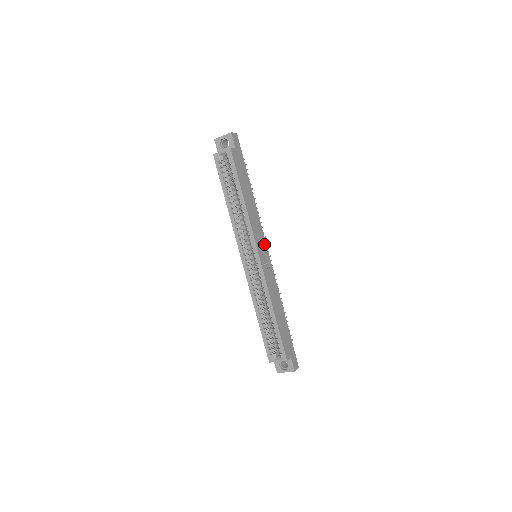
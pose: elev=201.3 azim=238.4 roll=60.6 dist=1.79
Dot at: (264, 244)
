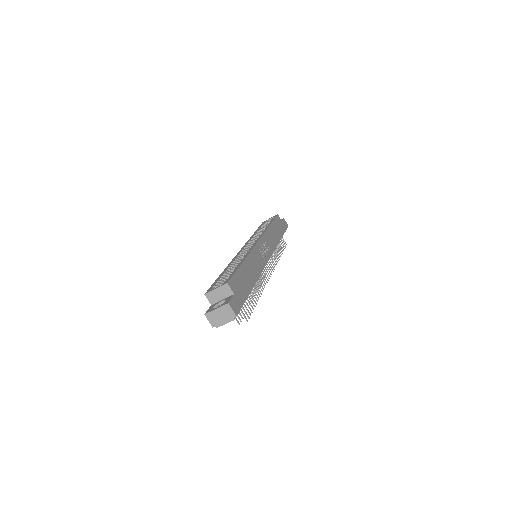
Dot at: (269, 252)
